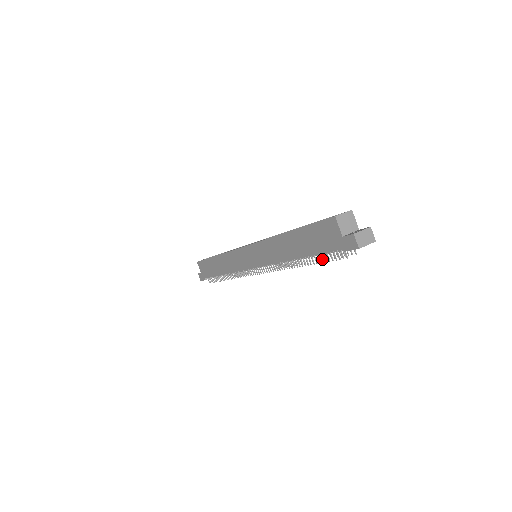
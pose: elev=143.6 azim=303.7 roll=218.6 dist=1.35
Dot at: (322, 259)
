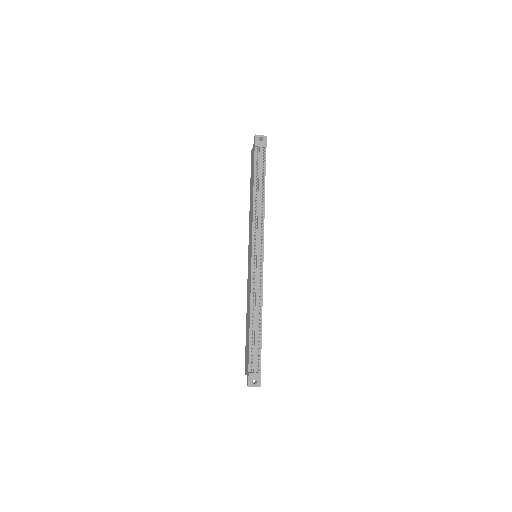
Dot at: (257, 169)
